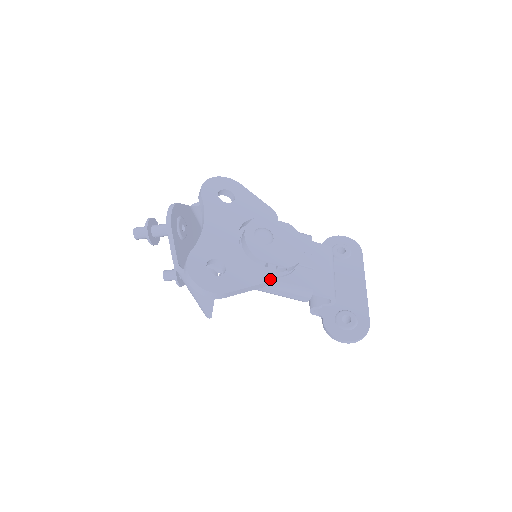
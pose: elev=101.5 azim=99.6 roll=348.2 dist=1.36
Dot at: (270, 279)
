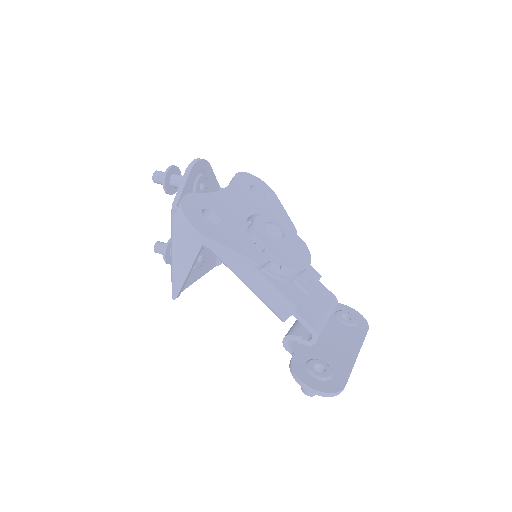
Dot at: (259, 261)
